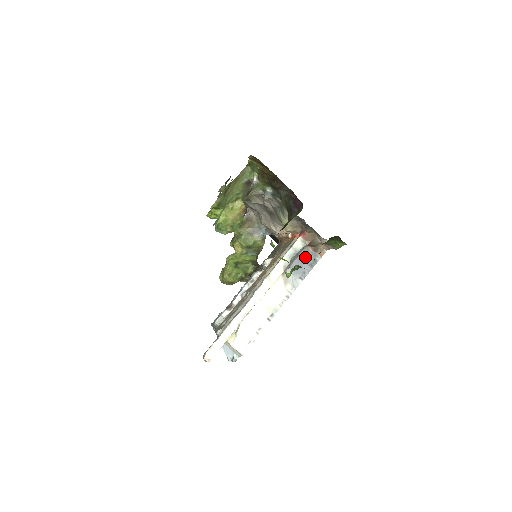
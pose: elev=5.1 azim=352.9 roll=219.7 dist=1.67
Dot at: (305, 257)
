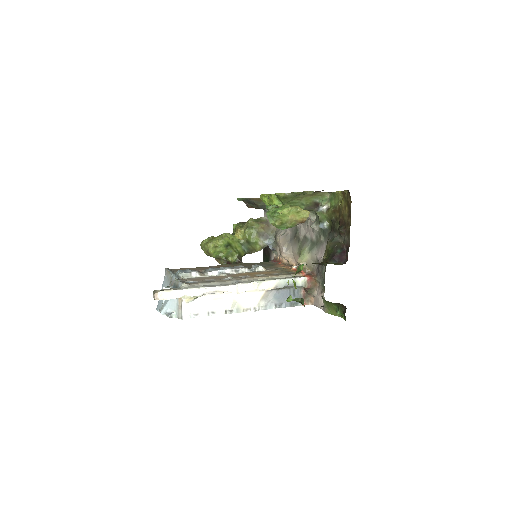
Dot at: (293, 294)
